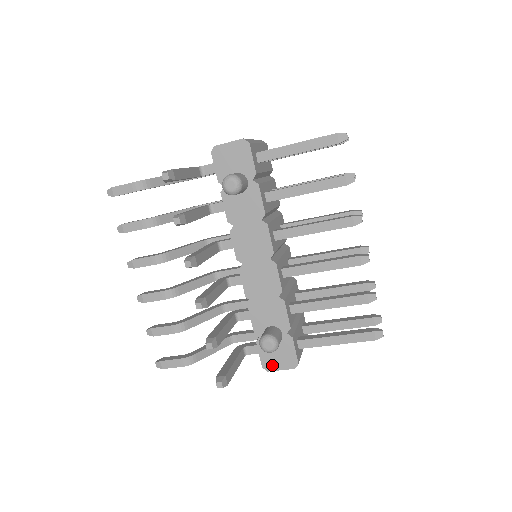
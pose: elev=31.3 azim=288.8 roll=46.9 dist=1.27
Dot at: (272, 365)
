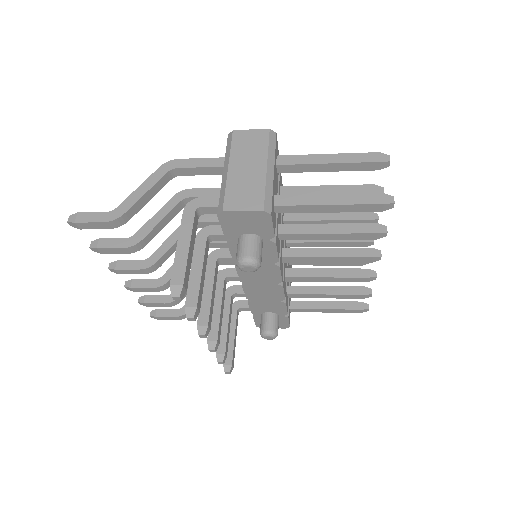
Dot at: occluded
